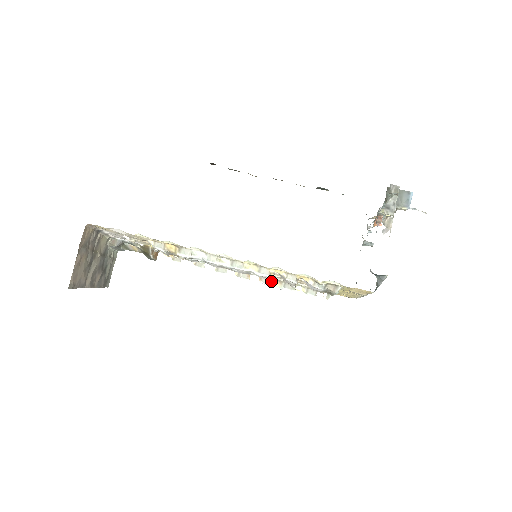
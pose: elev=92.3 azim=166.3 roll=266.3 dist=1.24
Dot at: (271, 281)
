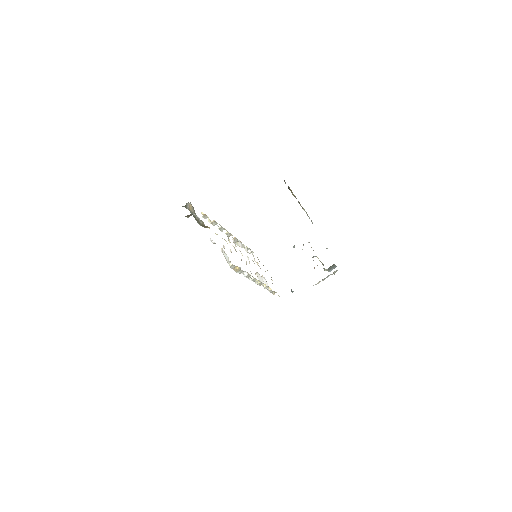
Dot at: occluded
